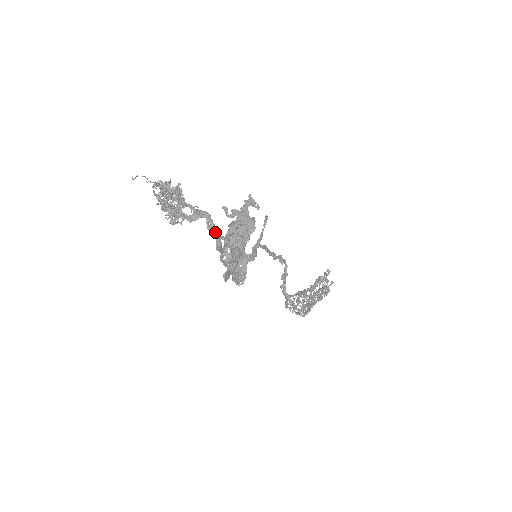
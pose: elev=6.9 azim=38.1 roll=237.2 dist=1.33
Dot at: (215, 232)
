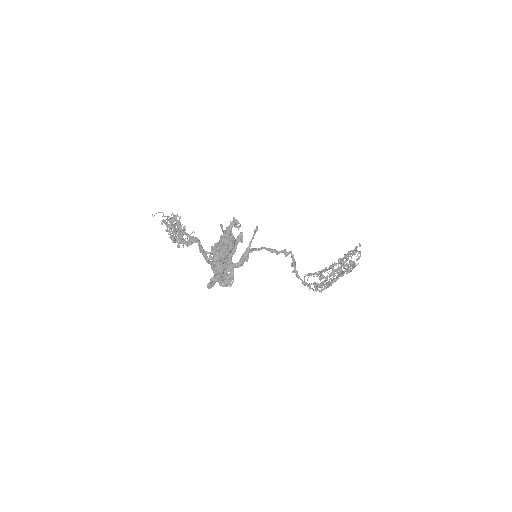
Dot at: (202, 253)
